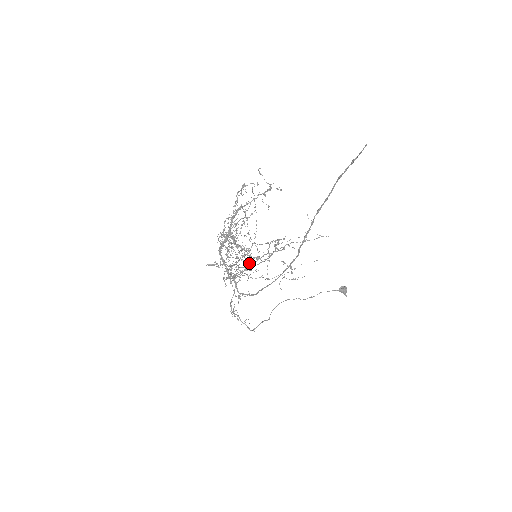
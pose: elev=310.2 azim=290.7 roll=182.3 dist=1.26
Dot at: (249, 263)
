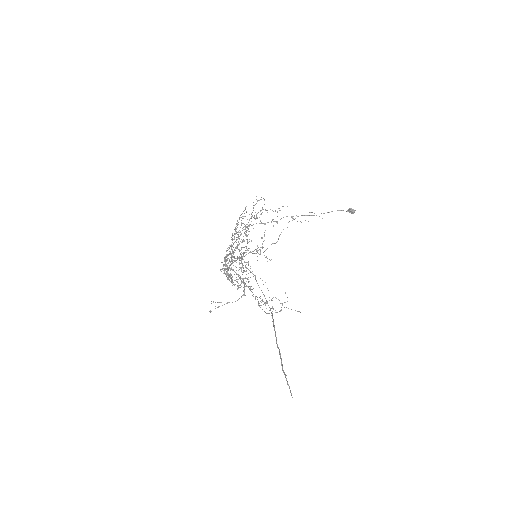
Dot at: (244, 287)
